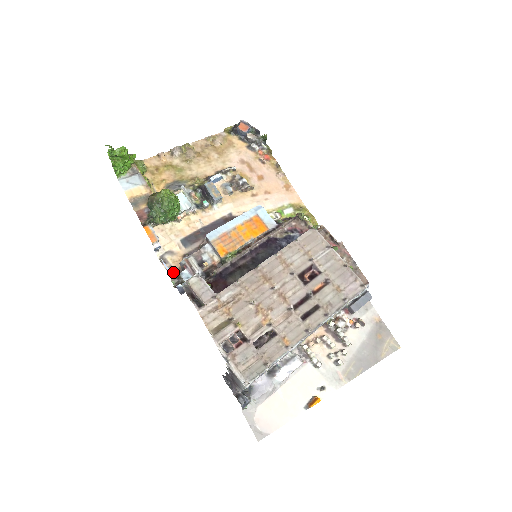
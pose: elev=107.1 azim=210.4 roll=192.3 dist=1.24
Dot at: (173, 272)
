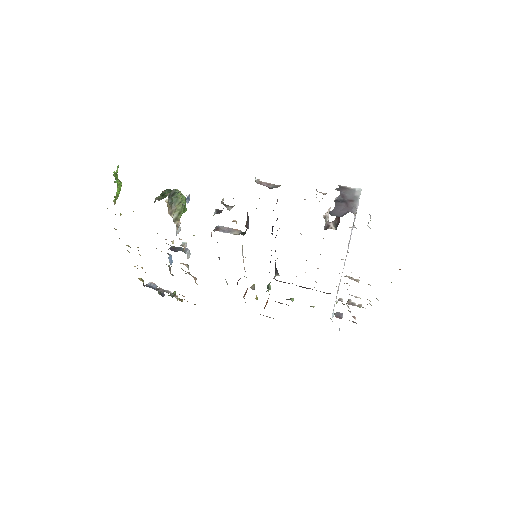
Dot at: occluded
